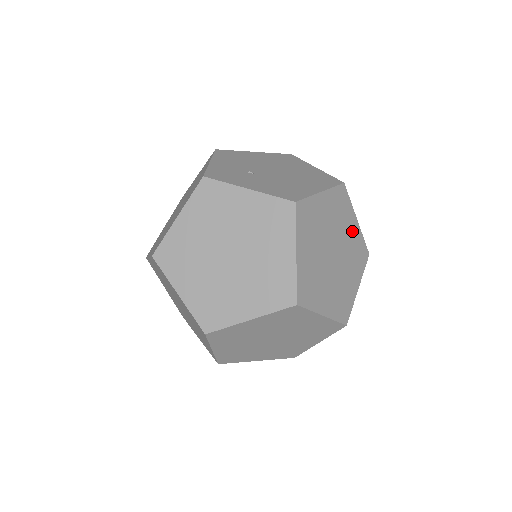
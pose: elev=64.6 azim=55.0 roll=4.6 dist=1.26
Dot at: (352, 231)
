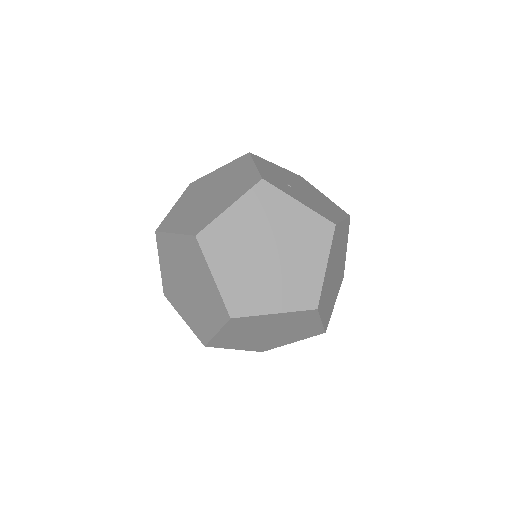
Dot at: (344, 256)
